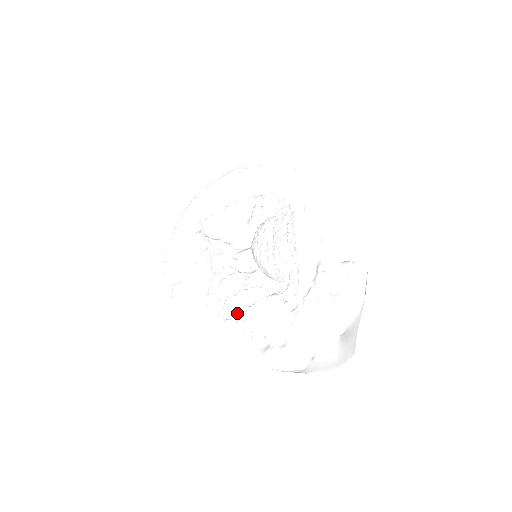
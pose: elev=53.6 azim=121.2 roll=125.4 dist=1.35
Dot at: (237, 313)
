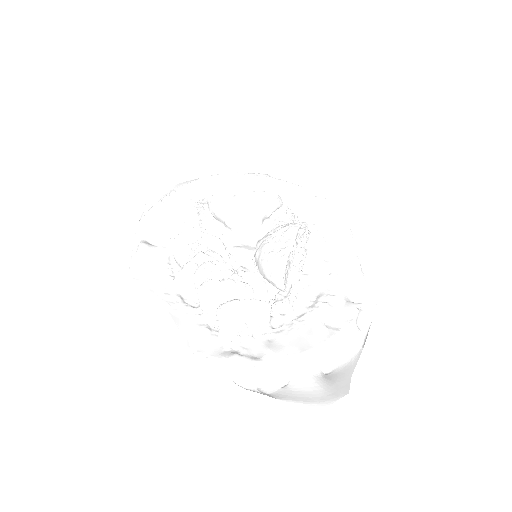
Dot at: (212, 301)
